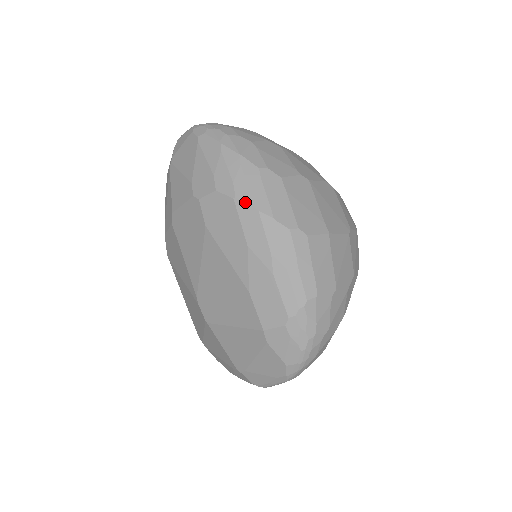
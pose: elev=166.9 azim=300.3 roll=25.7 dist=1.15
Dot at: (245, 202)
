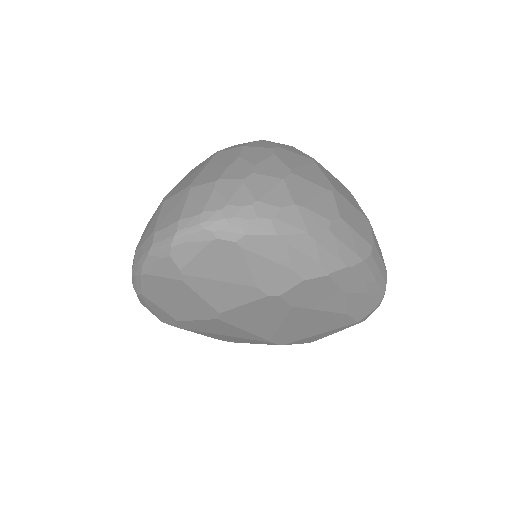
Dot at: (340, 270)
